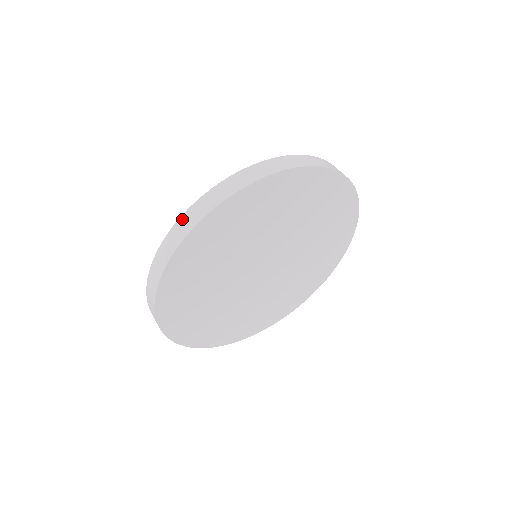
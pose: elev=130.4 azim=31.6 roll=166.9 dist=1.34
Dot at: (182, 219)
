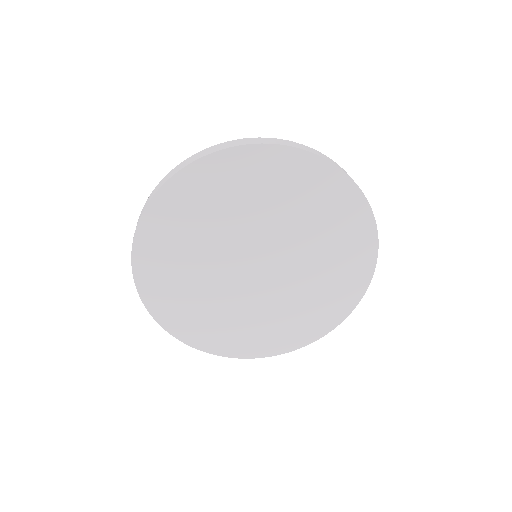
Dot at: (223, 143)
